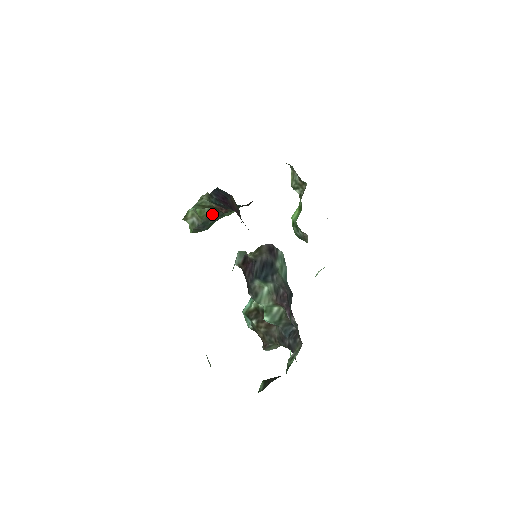
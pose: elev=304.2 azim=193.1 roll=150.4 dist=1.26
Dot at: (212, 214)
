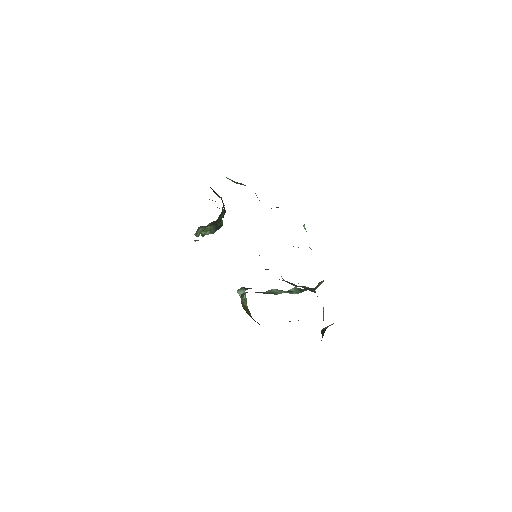
Dot at: occluded
